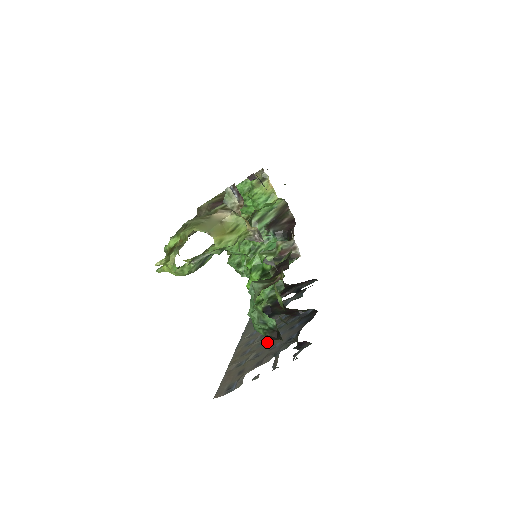
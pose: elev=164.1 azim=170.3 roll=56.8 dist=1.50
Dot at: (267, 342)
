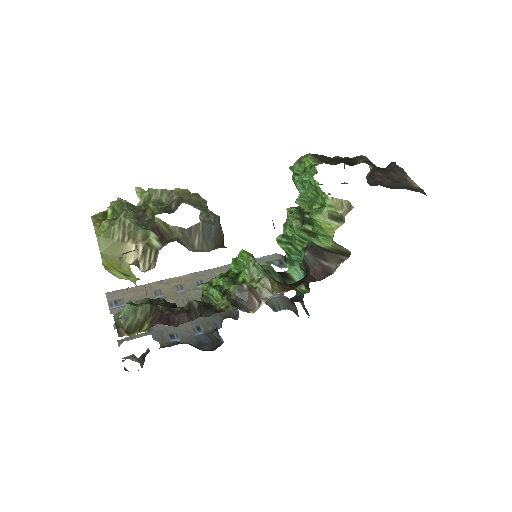
Dot at: occluded
